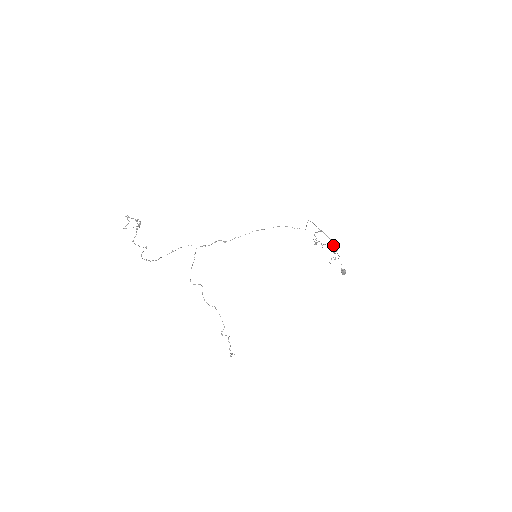
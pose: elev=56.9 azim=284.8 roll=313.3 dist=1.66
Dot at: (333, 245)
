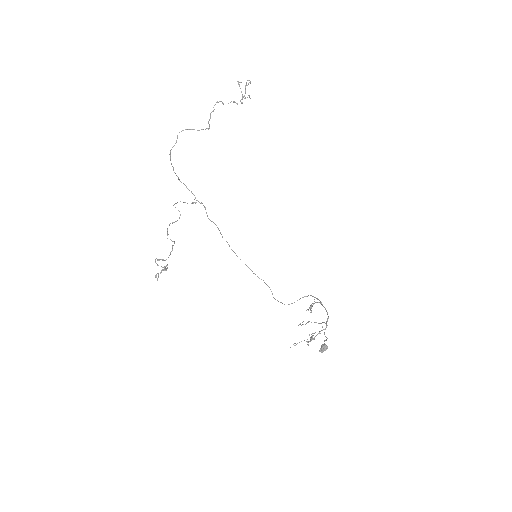
Dot at: (326, 323)
